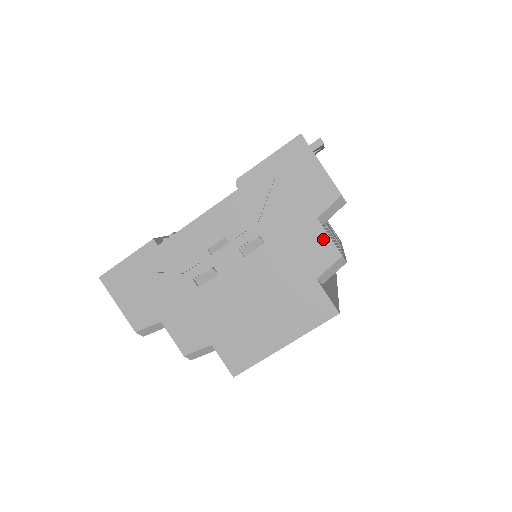
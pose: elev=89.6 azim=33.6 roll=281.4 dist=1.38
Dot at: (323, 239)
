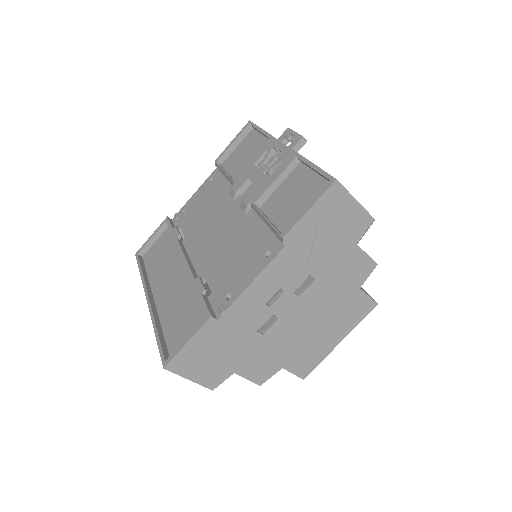
Dot at: (362, 258)
